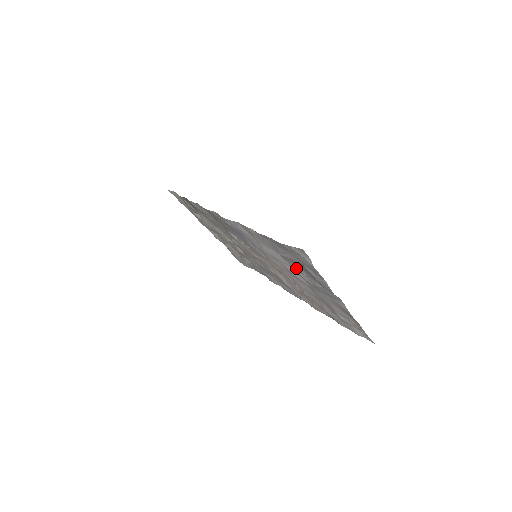
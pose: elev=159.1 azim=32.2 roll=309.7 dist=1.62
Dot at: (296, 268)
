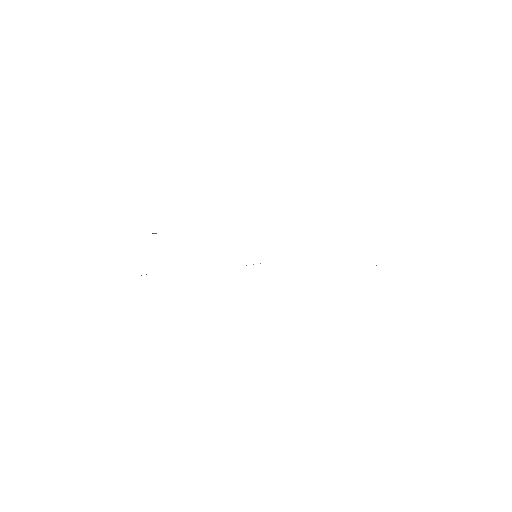
Dot at: occluded
